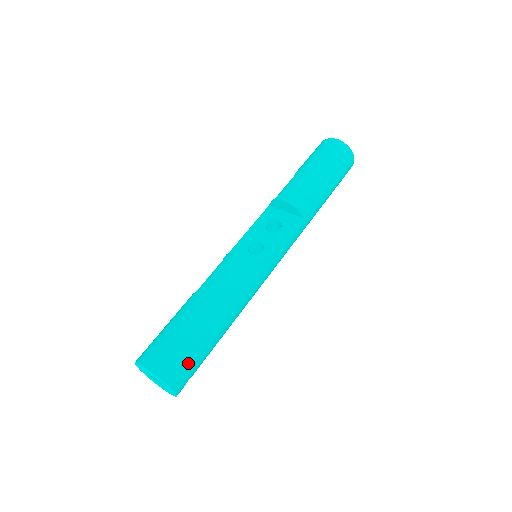
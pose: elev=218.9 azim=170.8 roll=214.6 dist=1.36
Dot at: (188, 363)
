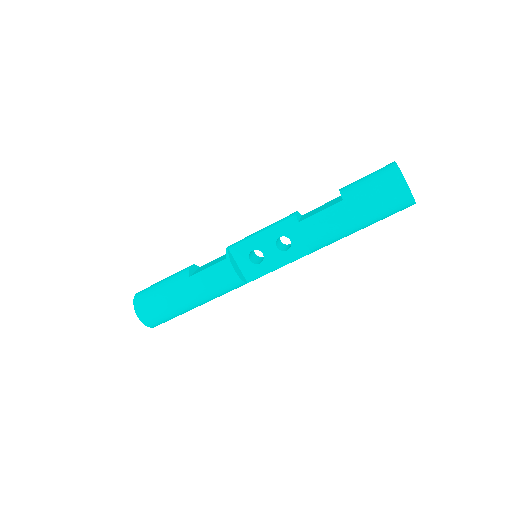
Dot at: (168, 320)
